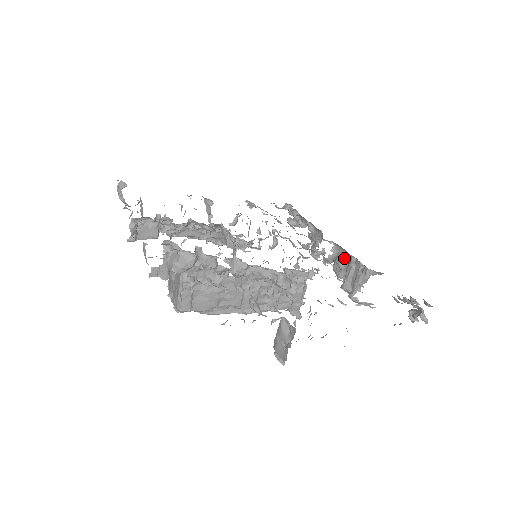
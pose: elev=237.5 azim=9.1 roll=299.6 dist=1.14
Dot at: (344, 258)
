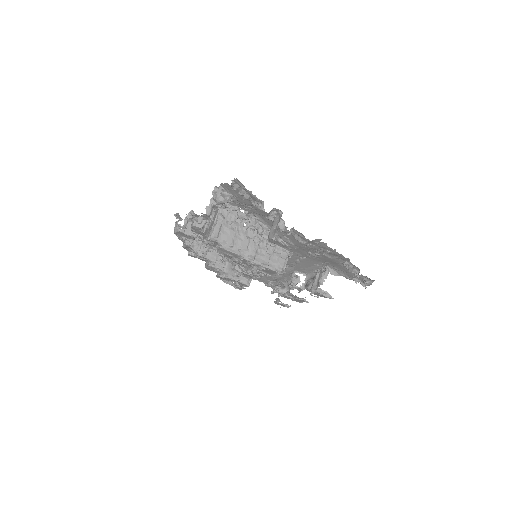
Dot at: (313, 278)
